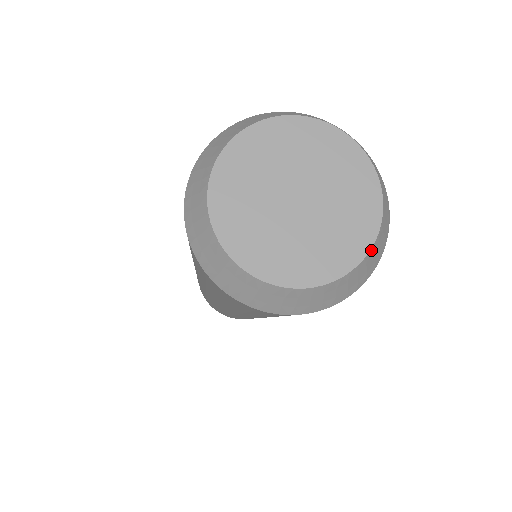
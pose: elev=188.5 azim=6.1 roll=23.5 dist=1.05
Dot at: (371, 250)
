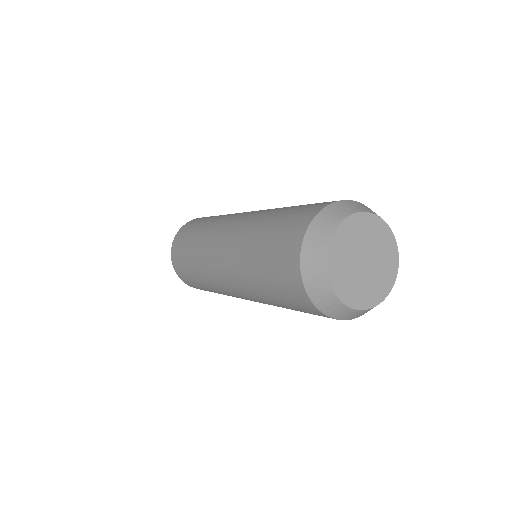
Dot at: (398, 267)
